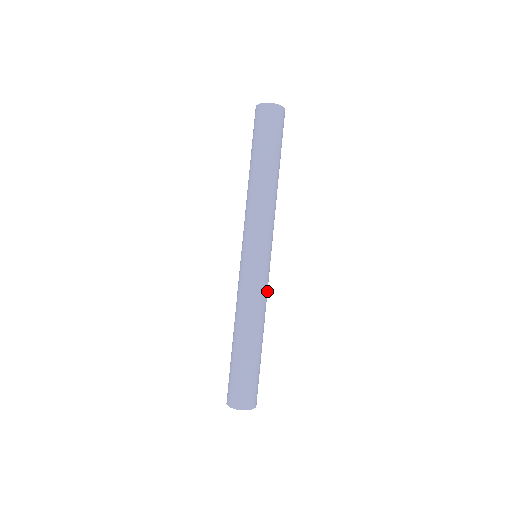
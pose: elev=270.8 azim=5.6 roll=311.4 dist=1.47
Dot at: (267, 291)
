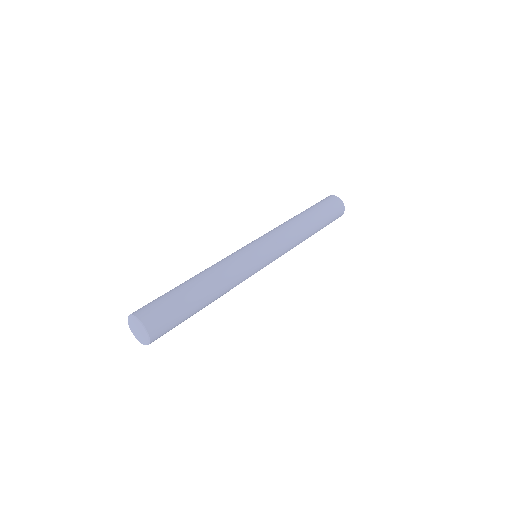
Dot at: (244, 278)
